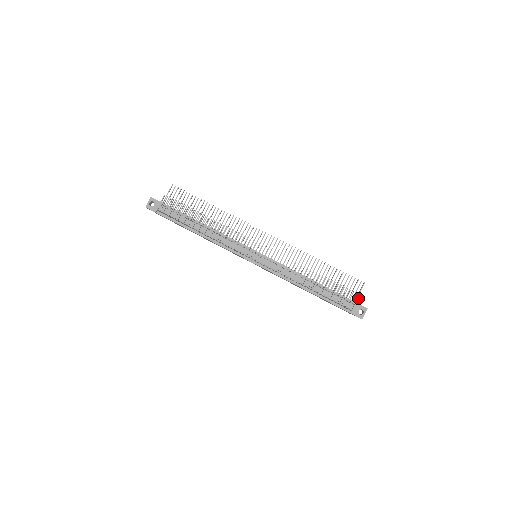
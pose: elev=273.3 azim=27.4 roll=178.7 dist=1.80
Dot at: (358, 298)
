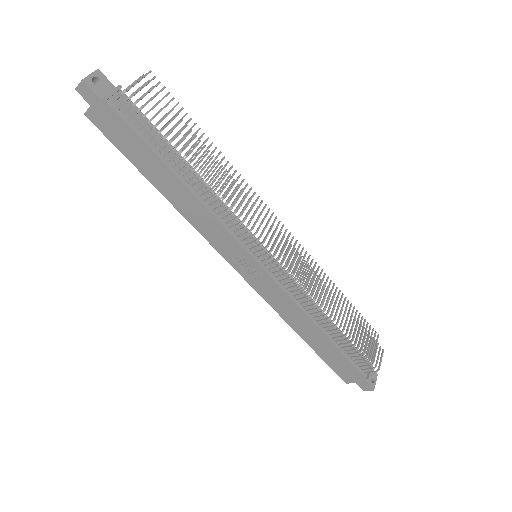
Dot at: occluded
